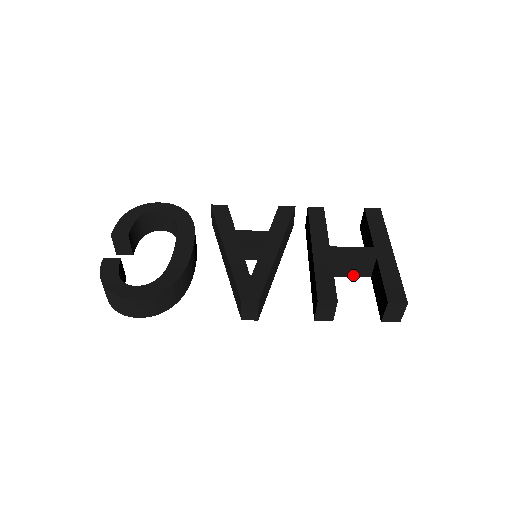
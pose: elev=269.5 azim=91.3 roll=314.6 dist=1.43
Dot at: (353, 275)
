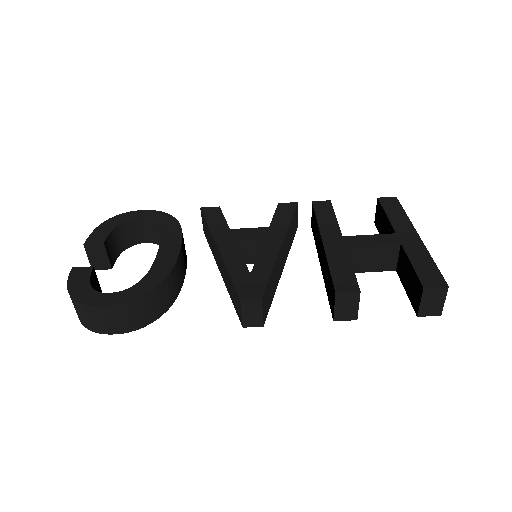
Dot at: (374, 269)
